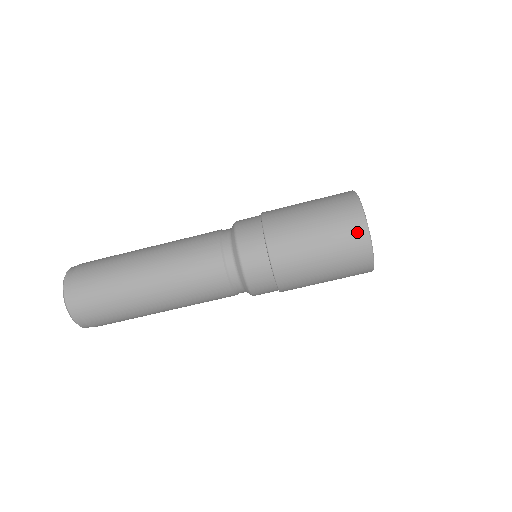
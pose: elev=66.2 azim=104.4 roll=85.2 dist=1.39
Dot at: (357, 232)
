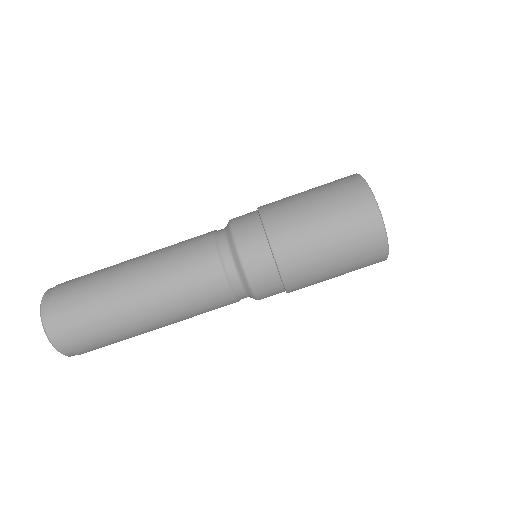
Dot at: (348, 178)
